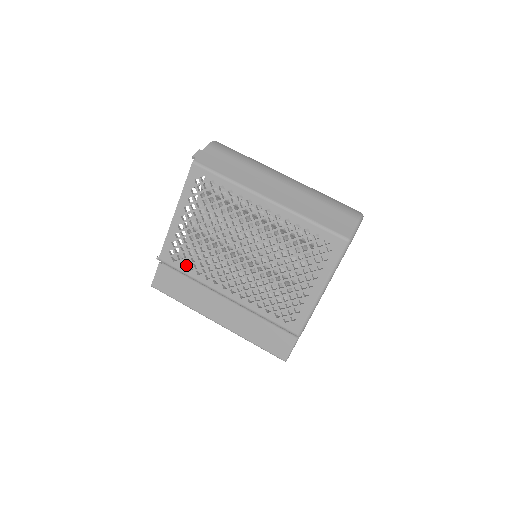
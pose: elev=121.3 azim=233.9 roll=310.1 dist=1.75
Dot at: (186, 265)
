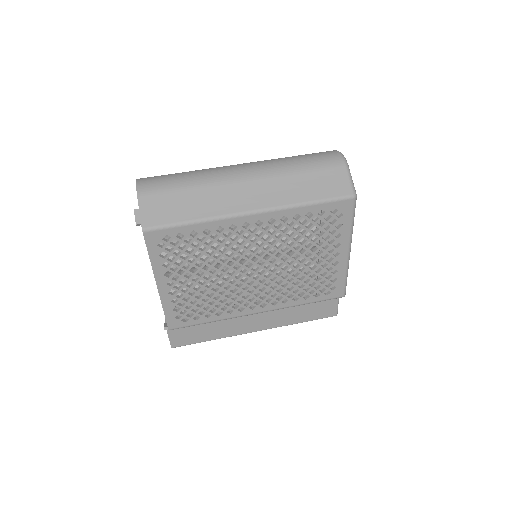
Dot at: (201, 317)
